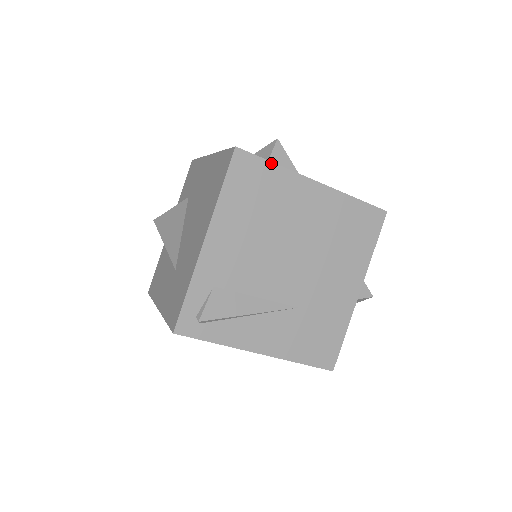
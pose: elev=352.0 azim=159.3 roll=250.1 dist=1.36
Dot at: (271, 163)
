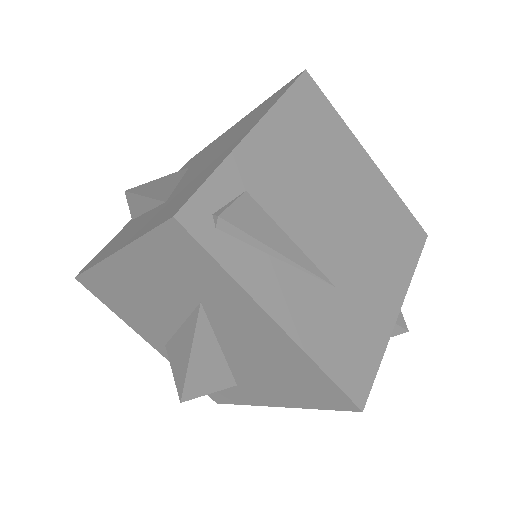
Dot at: (334, 109)
